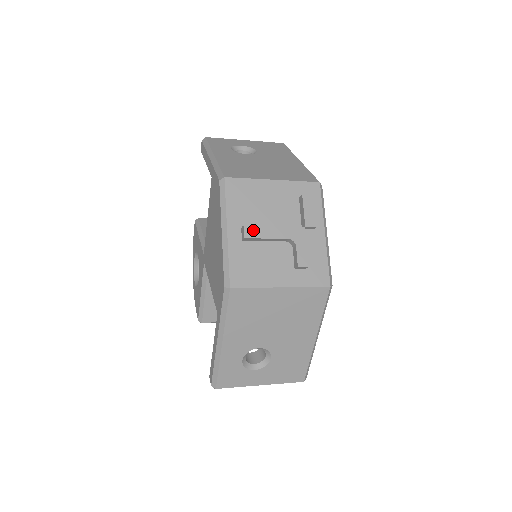
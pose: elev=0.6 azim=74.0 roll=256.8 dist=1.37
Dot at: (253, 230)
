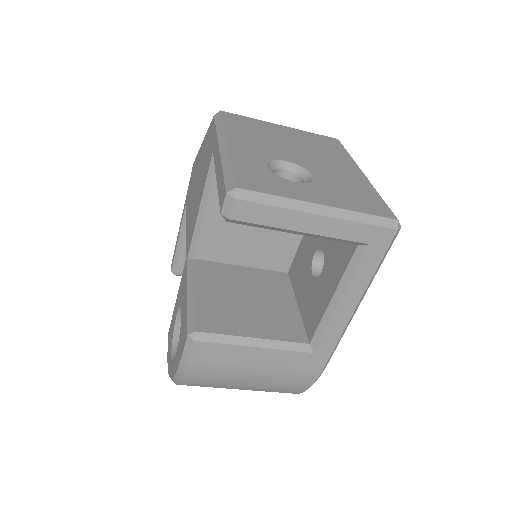
Dot at: occluded
